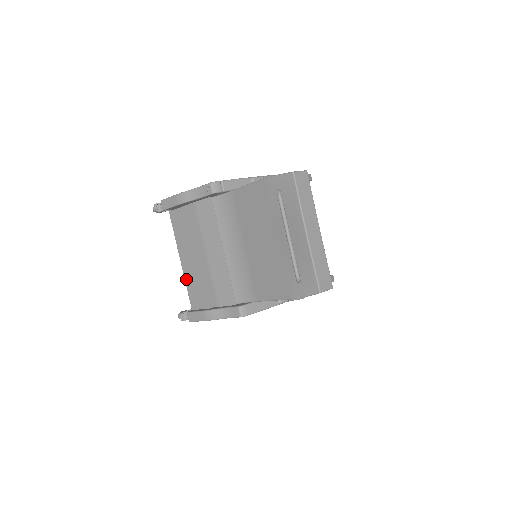
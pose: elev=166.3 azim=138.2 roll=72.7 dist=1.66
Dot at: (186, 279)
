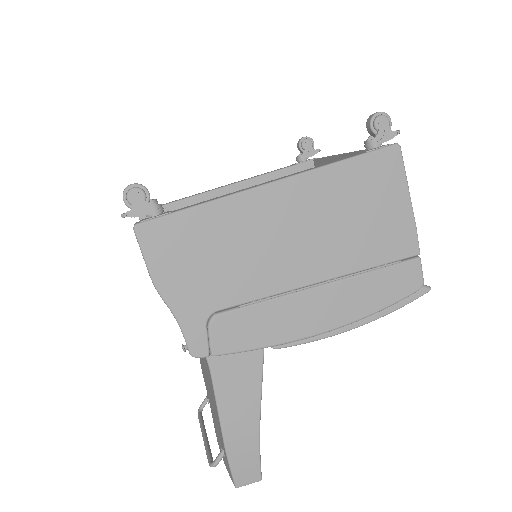
Dot at: occluded
